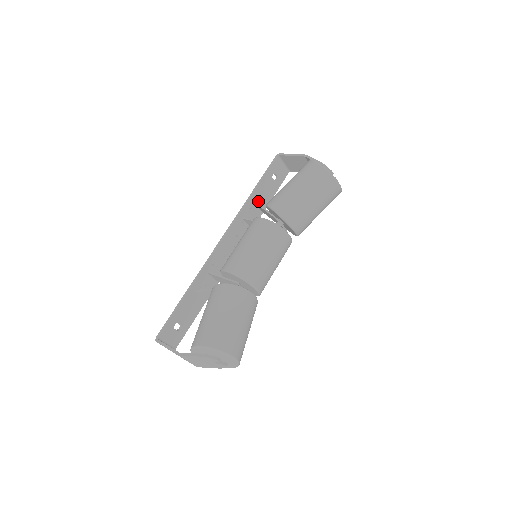
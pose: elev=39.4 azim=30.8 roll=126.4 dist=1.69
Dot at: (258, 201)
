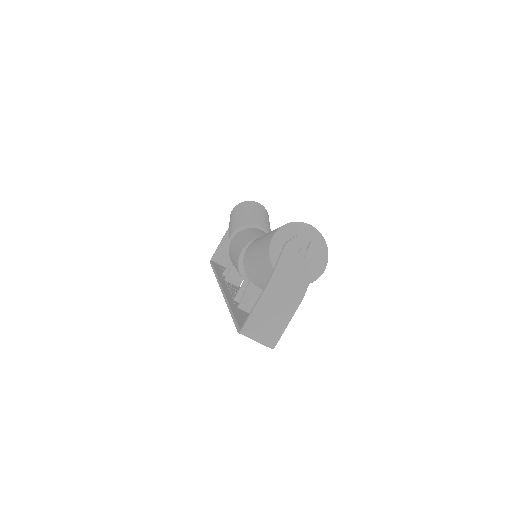
Dot at: (225, 276)
